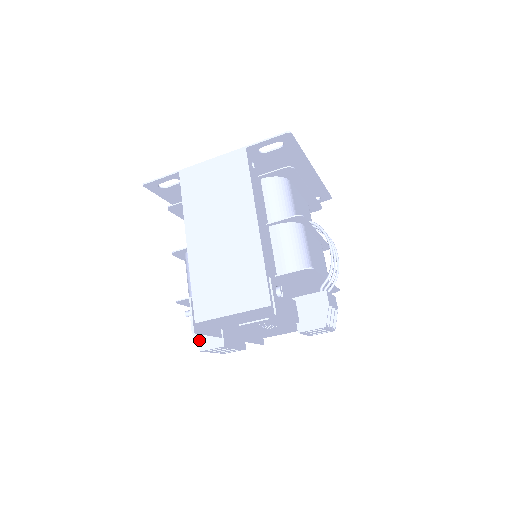
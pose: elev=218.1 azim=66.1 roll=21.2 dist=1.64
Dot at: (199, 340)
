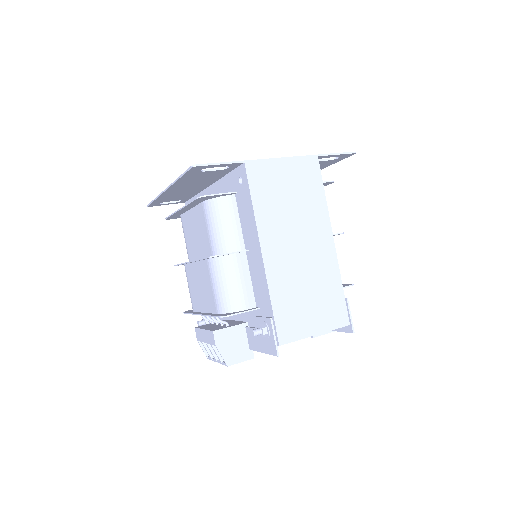
Dot at: (226, 354)
